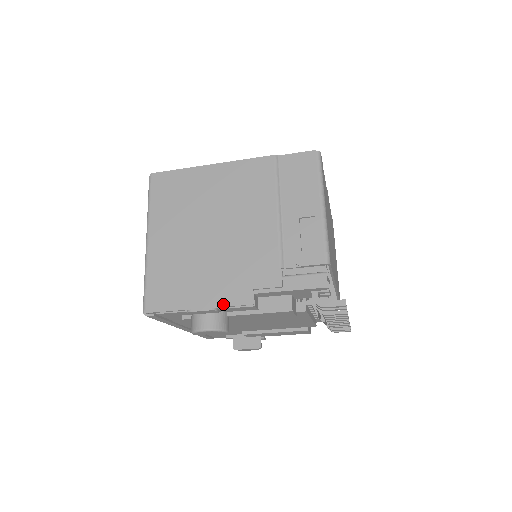
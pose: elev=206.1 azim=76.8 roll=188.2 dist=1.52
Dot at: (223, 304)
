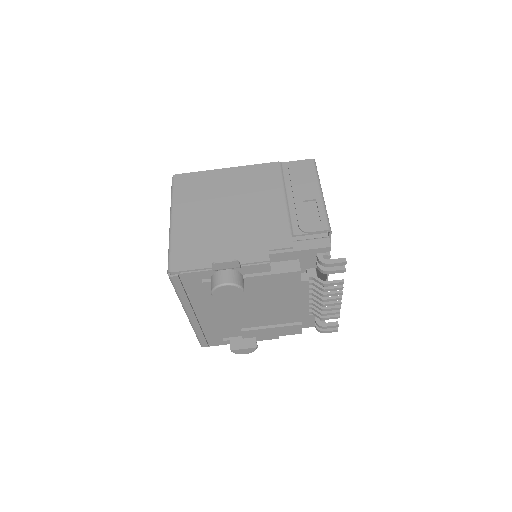
Dot at: (242, 262)
